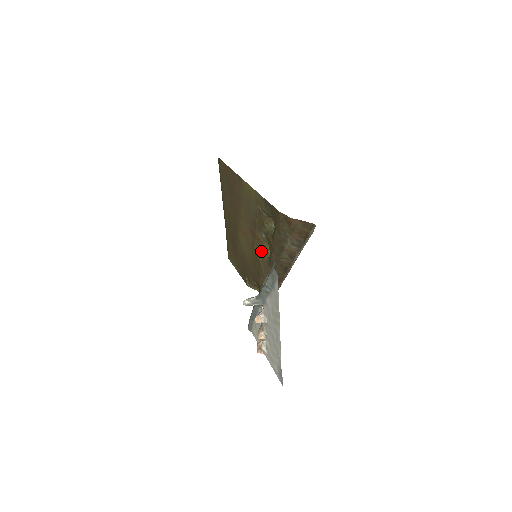
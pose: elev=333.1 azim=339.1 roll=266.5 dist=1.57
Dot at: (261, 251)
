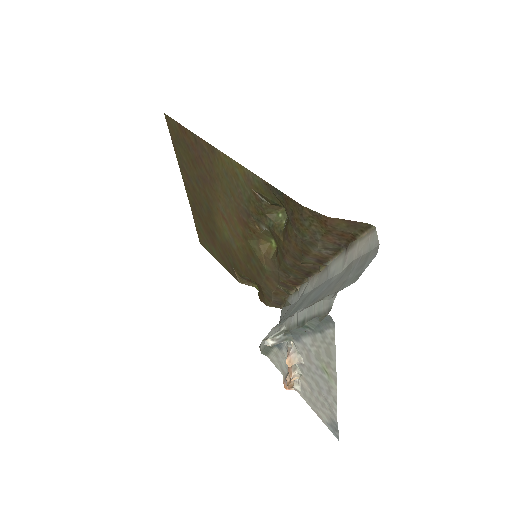
Dot at: (260, 246)
